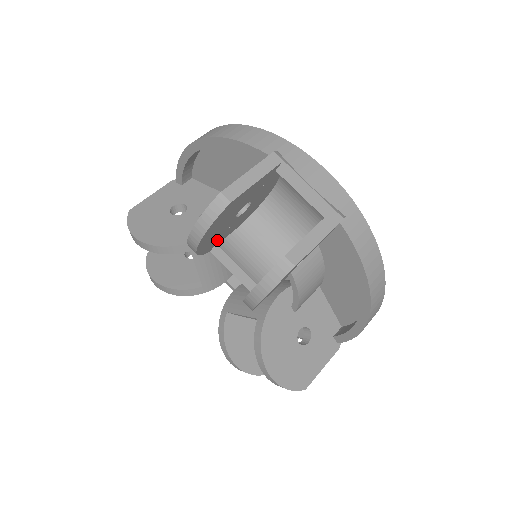
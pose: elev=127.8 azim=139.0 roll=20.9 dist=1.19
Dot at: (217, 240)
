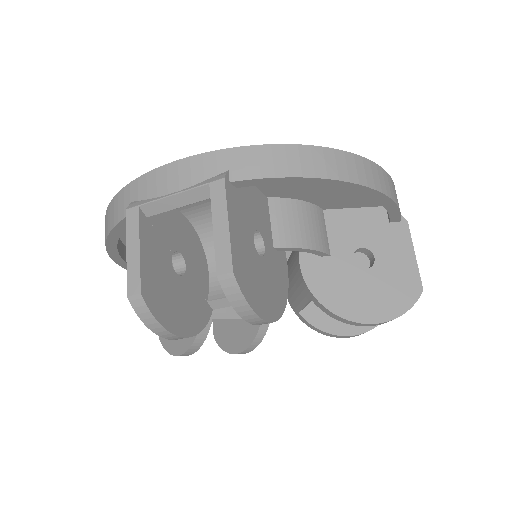
Dot at: (201, 301)
